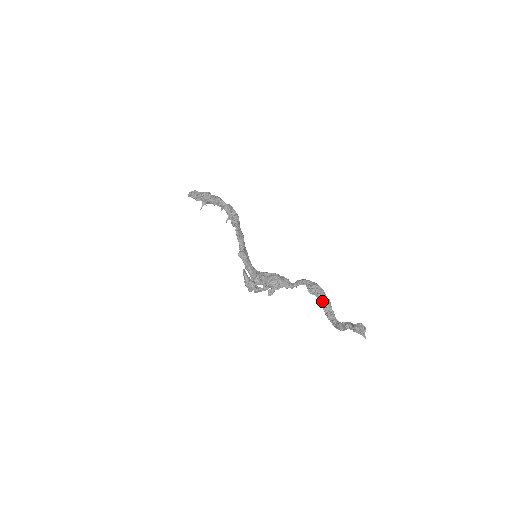
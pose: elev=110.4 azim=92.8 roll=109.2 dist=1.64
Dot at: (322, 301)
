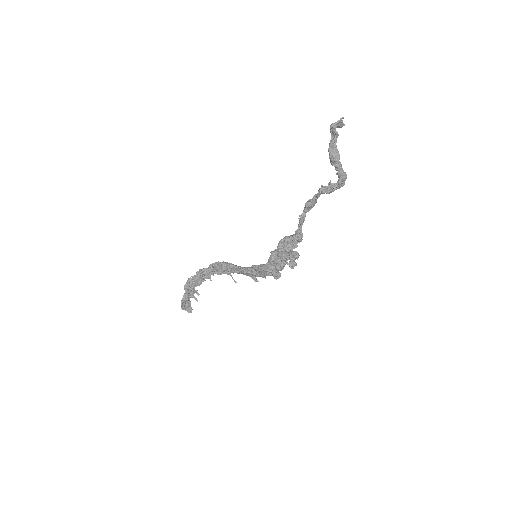
Dot at: (319, 194)
